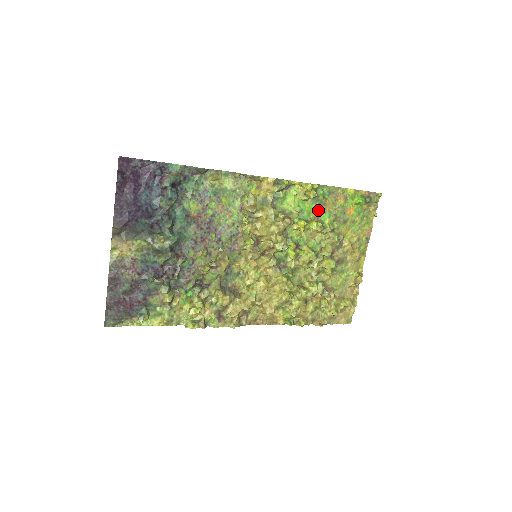
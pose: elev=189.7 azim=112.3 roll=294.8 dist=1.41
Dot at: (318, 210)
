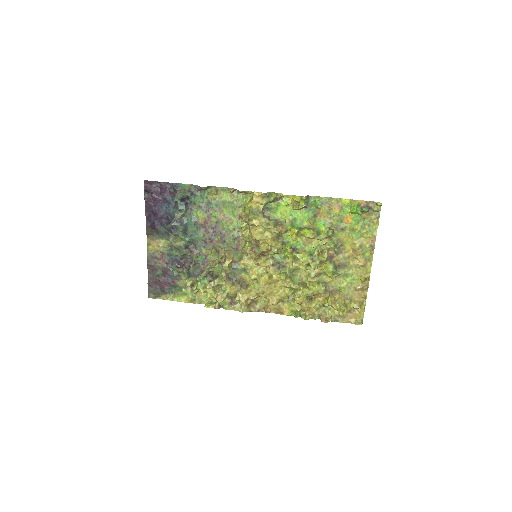
Dot at: (312, 218)
